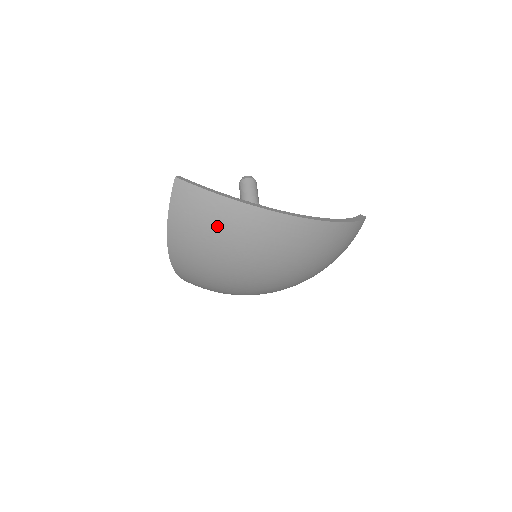
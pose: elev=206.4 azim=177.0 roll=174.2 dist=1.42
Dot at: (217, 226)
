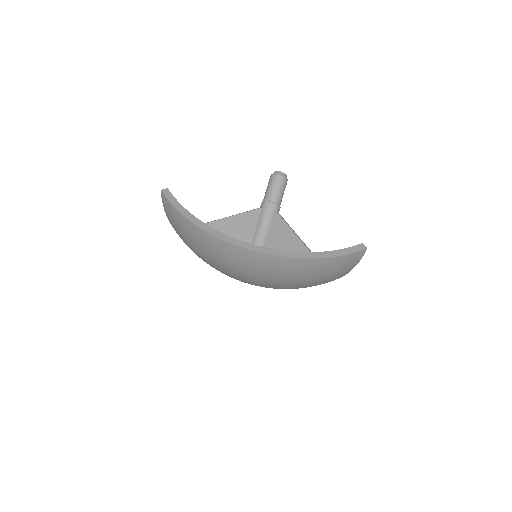
Dot at: (189, 237)
